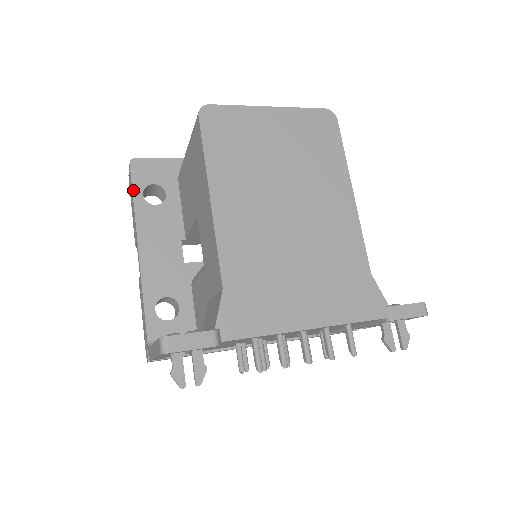
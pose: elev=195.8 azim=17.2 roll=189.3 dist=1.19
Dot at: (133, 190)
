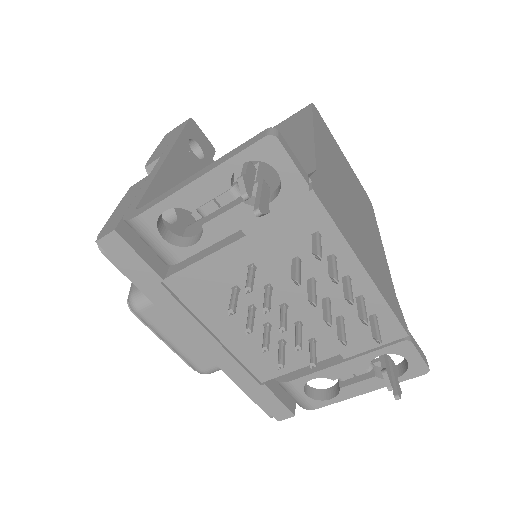
Dot at: (184, 129)
